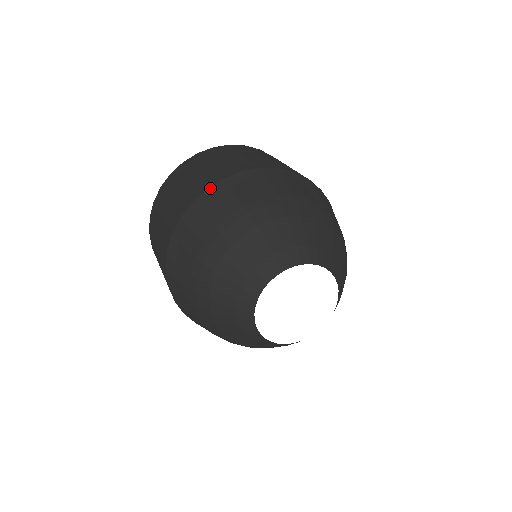
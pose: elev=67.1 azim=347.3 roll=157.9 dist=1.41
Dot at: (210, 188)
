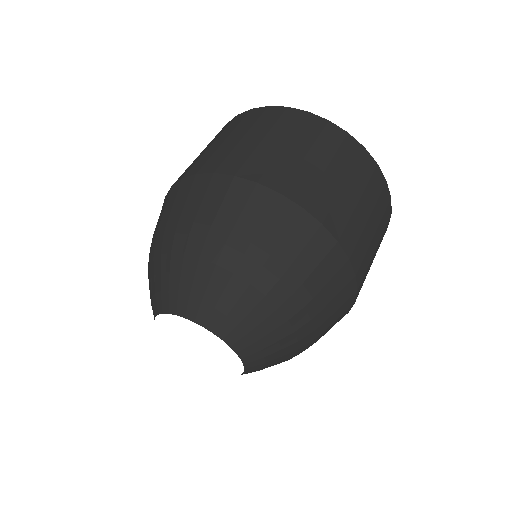
Dot at: (215, 175)
